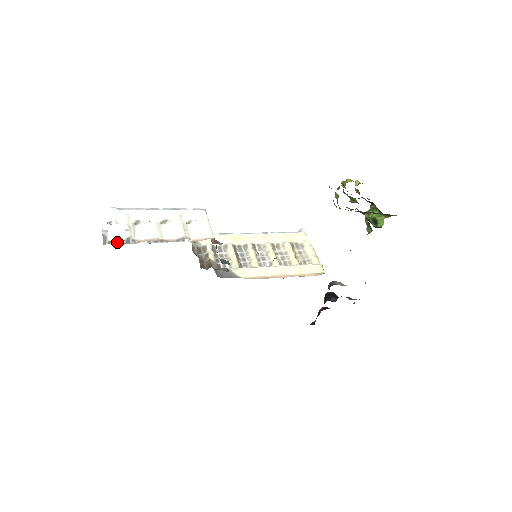
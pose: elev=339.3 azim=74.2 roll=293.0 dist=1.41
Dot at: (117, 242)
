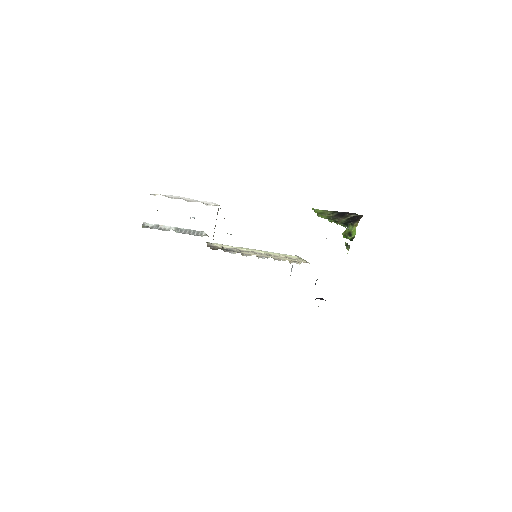
Dot at: (152, 228)
